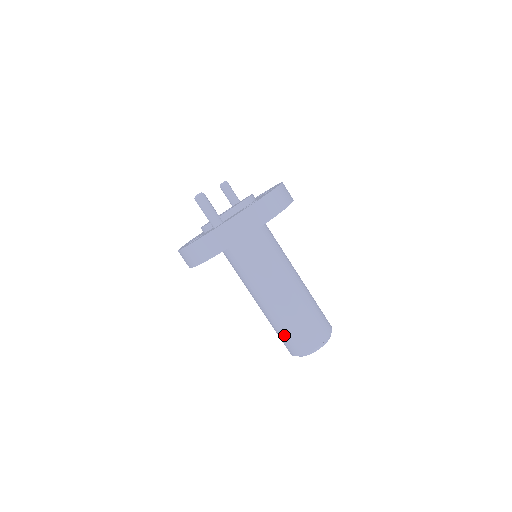
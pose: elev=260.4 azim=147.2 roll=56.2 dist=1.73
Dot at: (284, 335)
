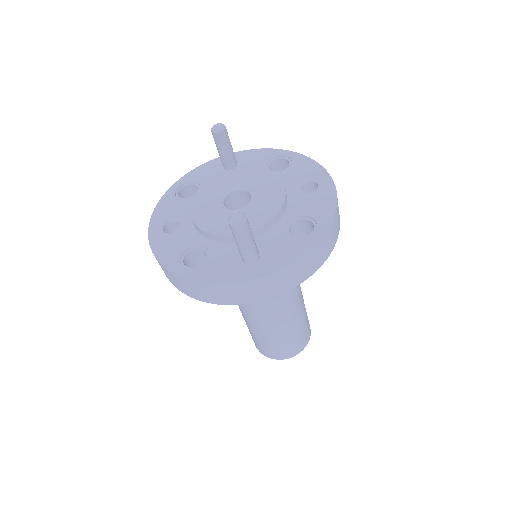
Dot at: (265, 343)
